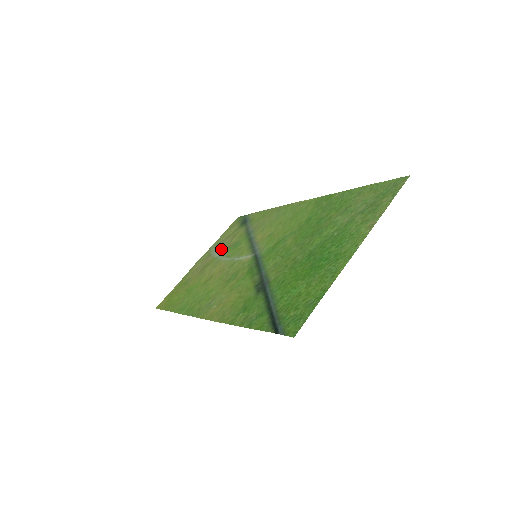
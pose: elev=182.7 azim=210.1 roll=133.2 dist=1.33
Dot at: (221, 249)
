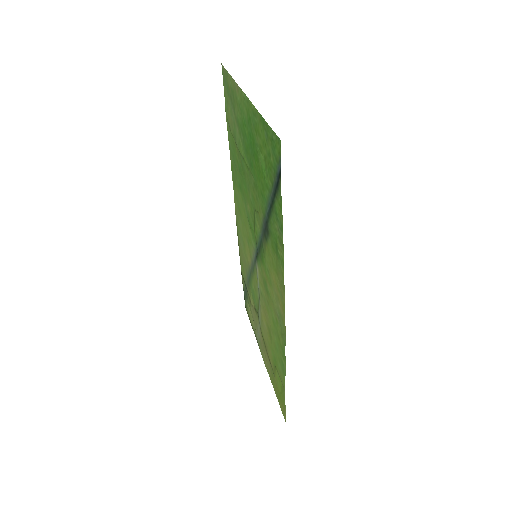
Dot at: (256, 321)
